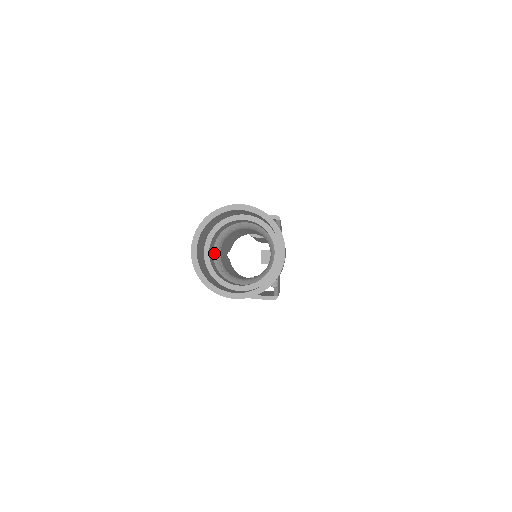
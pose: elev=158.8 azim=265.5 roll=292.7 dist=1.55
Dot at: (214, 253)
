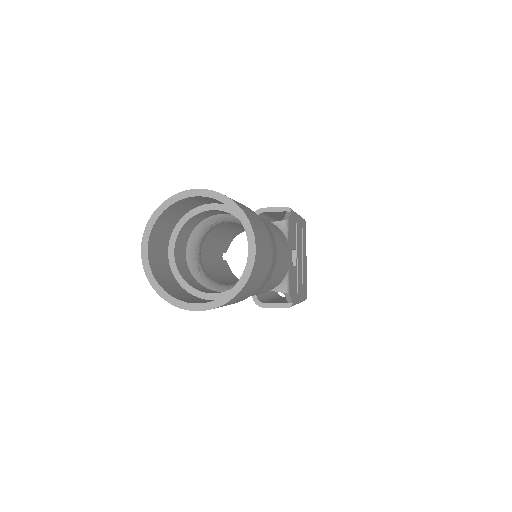
Dot at: (187, 254)
